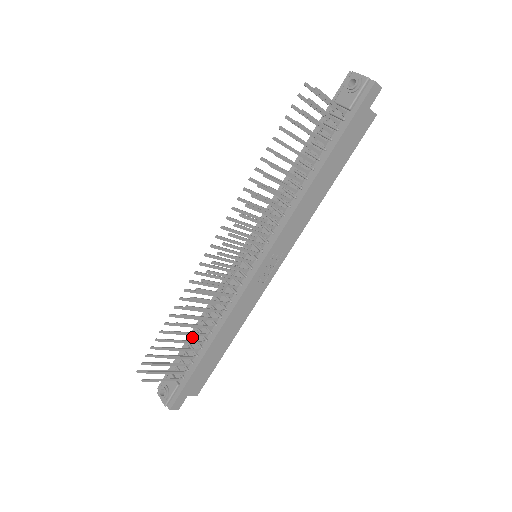
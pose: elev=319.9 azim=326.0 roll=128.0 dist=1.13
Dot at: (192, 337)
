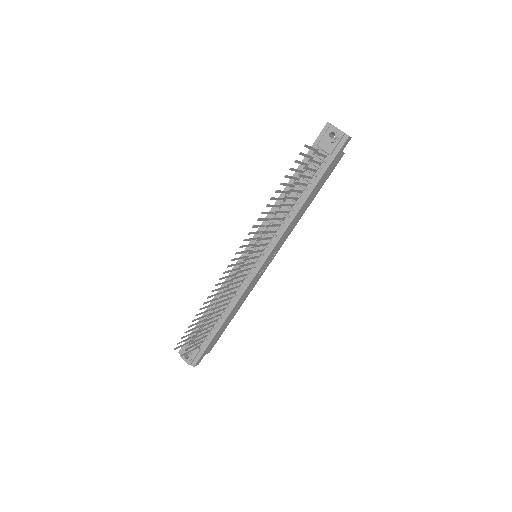
Dot at: occluded
